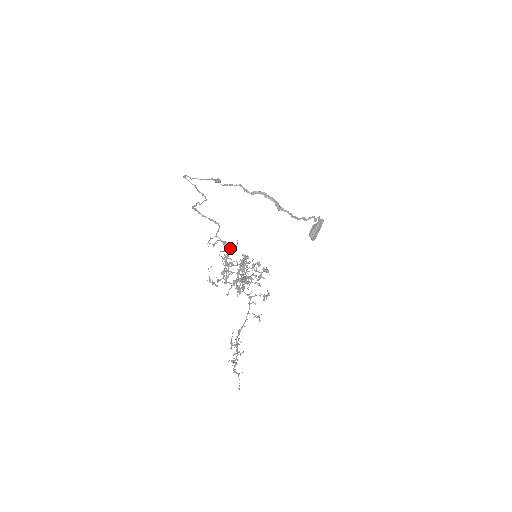
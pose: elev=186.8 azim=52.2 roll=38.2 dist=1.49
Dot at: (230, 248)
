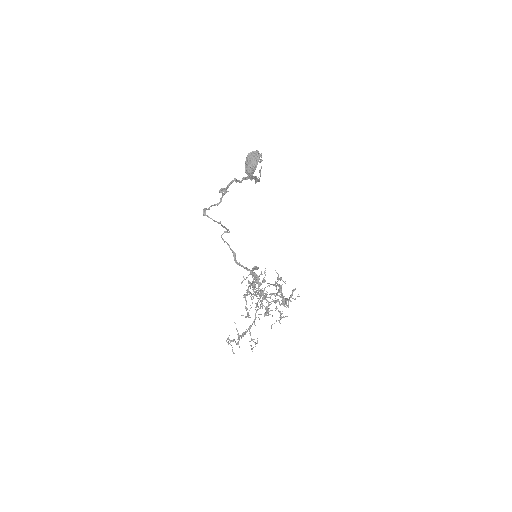
Dot at: (264, 282)
